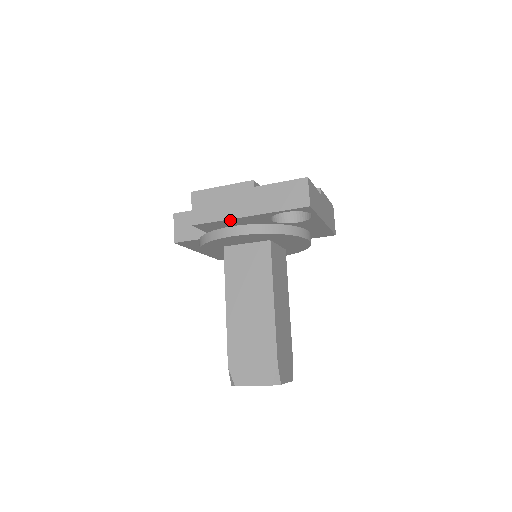
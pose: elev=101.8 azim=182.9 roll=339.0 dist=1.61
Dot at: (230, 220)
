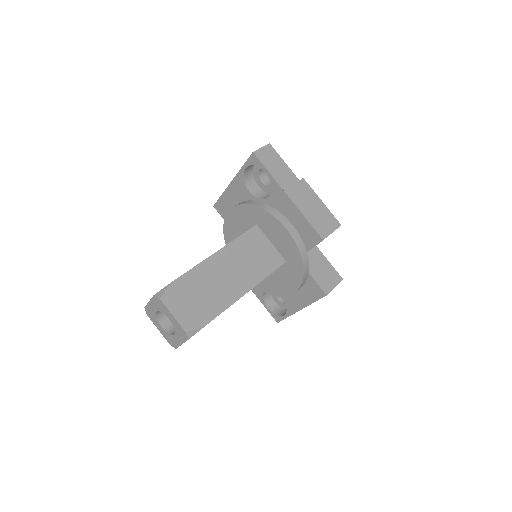
Dot at: (227, 192)
